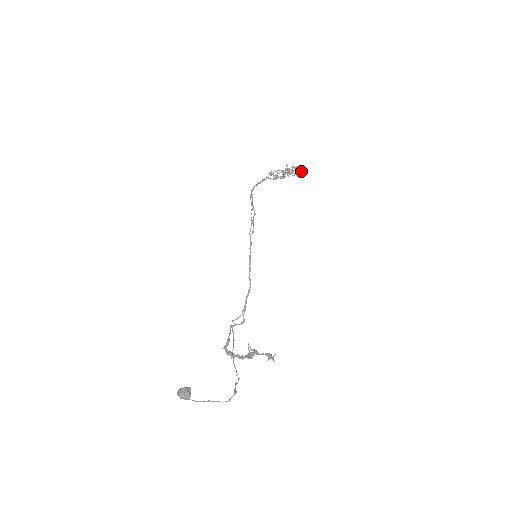
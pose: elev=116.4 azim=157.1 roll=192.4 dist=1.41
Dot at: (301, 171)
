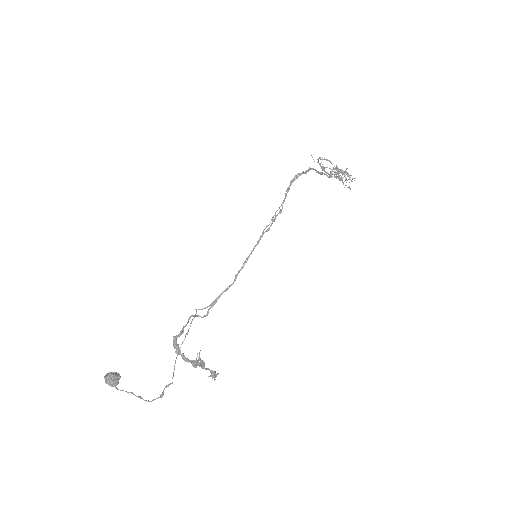
Dot at: occluded
